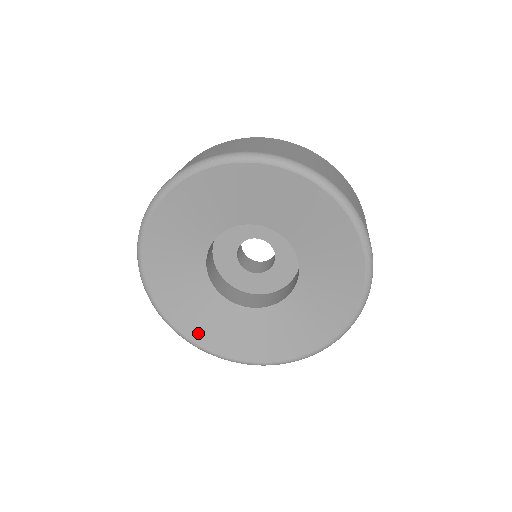
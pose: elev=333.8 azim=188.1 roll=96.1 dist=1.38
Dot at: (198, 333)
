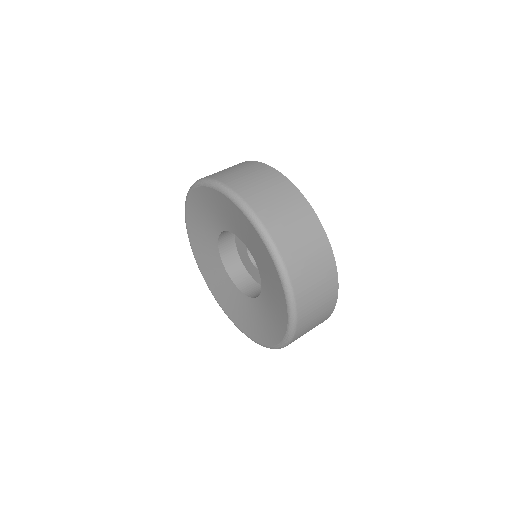
Dot at: (192, 227)
